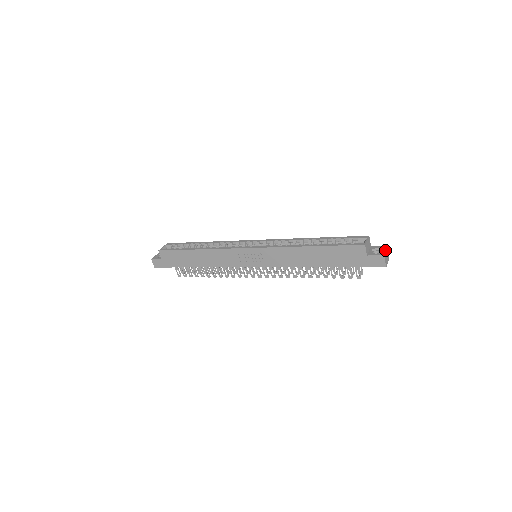
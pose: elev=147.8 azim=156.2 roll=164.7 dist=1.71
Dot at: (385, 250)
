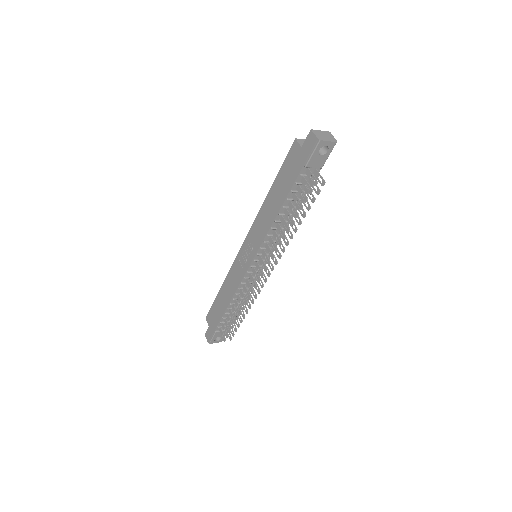
Dot at: (319, 131)
